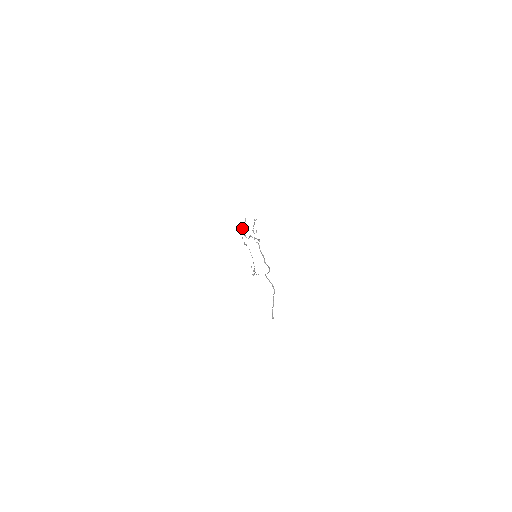
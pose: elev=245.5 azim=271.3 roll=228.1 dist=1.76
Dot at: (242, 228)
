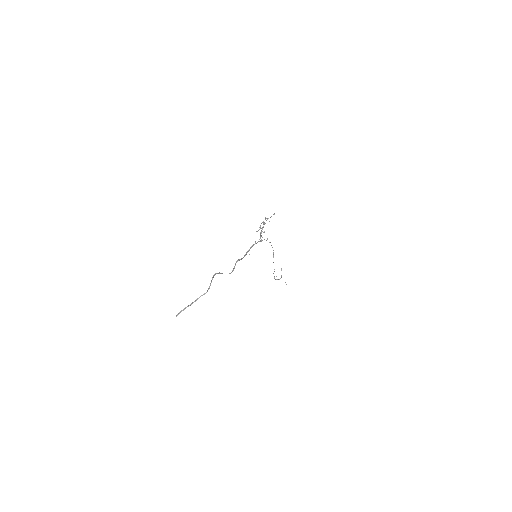
Dot at: (263, 221)
